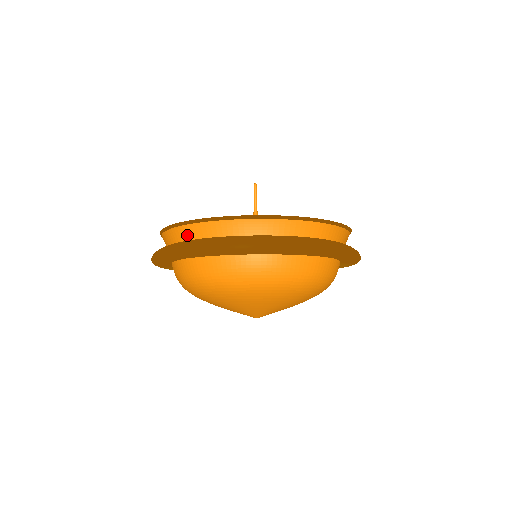
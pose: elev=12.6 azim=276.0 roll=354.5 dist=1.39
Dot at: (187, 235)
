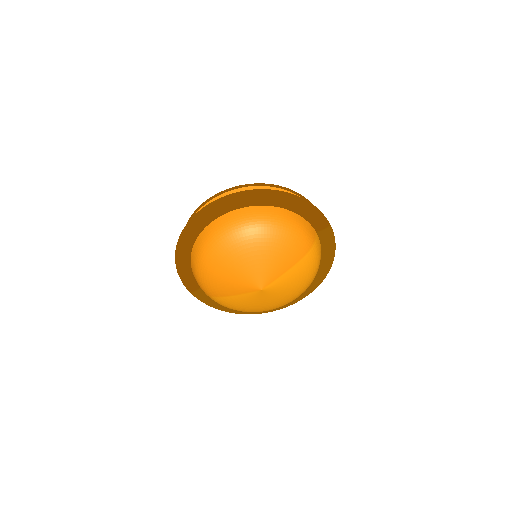
Dot at: occluded
